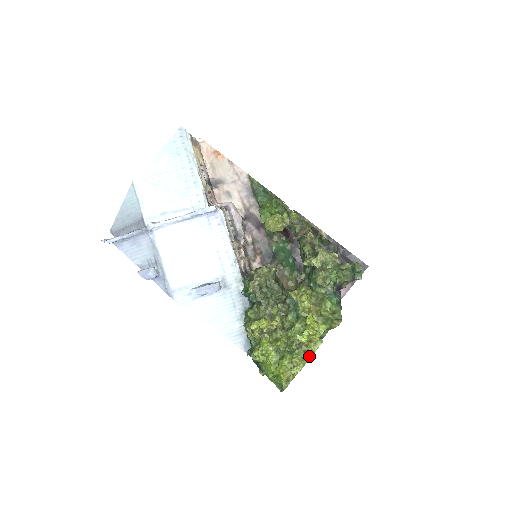
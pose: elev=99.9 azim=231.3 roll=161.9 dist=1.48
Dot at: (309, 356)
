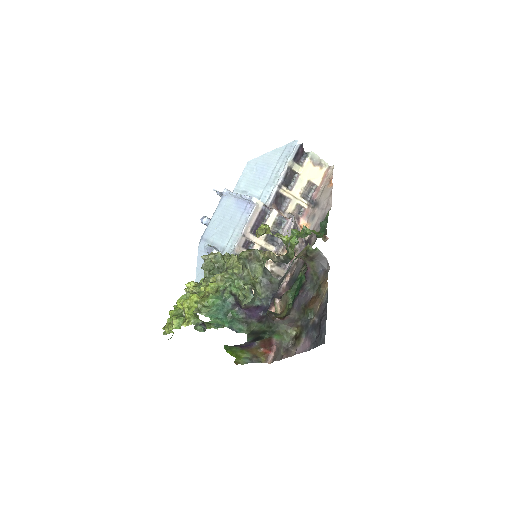
Dot at: occluded
